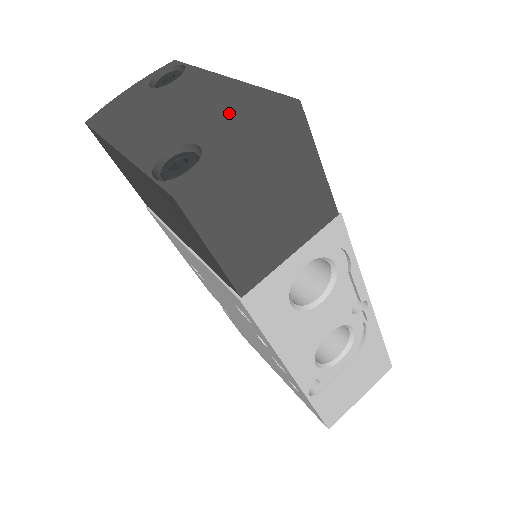
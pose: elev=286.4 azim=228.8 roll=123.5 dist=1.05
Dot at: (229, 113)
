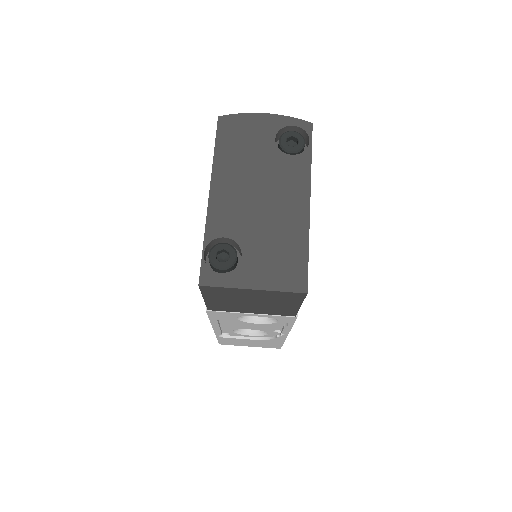
Dot at: (277, 249)
